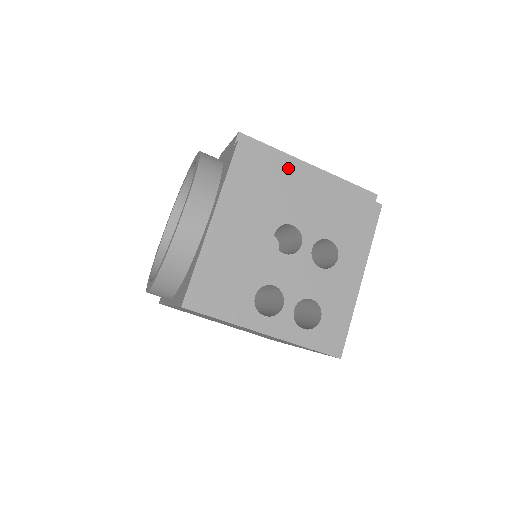
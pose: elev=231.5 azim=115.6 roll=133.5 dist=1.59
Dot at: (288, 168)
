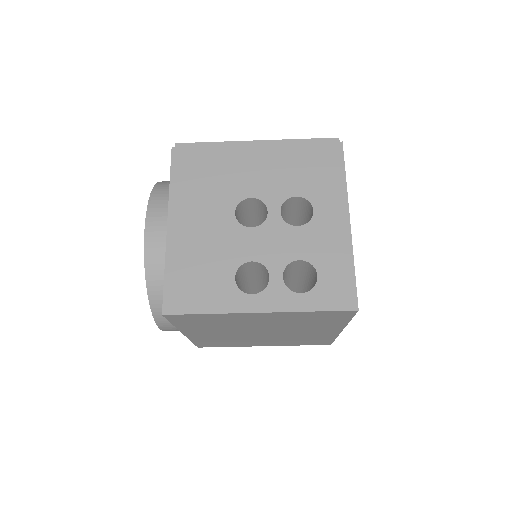
Dot at: (228, 150)
